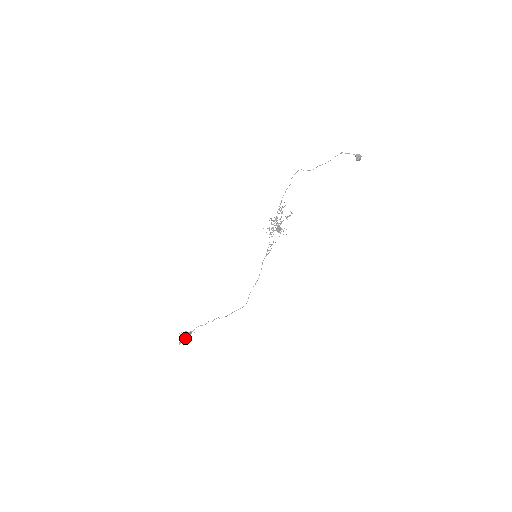
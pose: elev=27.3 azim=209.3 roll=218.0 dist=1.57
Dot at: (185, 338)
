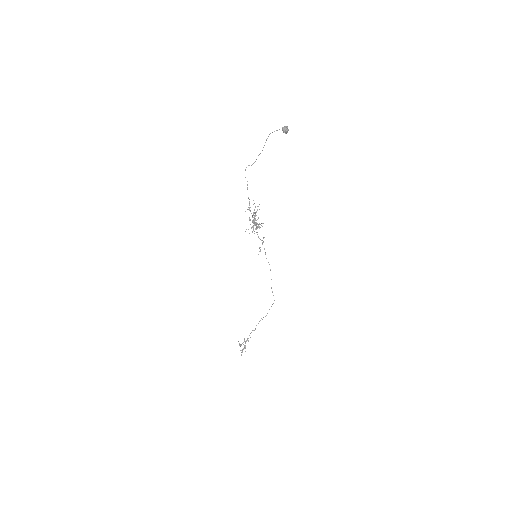
Dot at: (244, 347)
